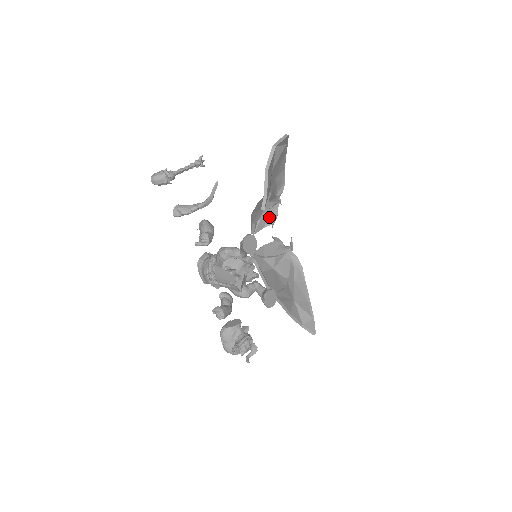
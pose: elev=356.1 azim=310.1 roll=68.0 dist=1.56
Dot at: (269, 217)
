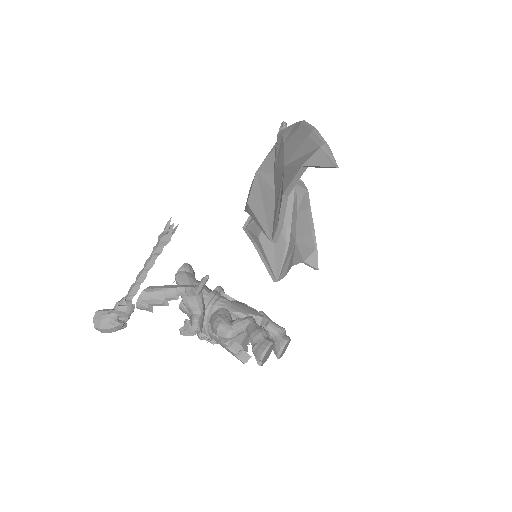
Dot at: occluded
